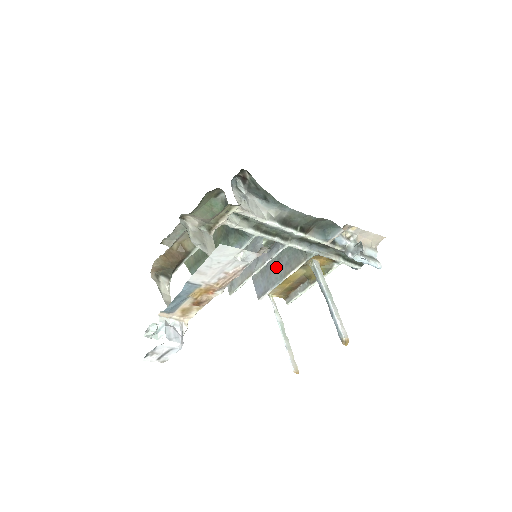
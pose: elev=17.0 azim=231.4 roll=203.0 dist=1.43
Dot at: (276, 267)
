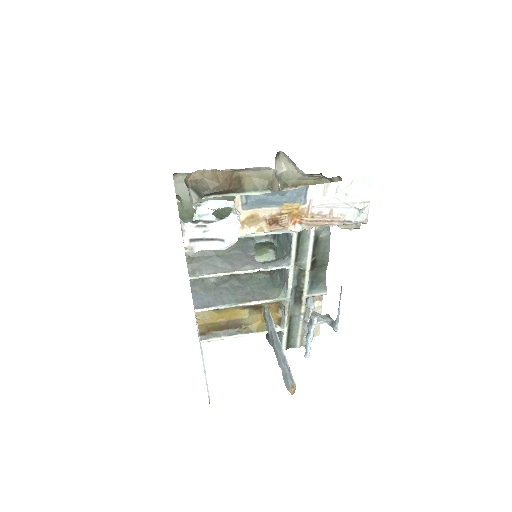
Dot at: (232, 291)
